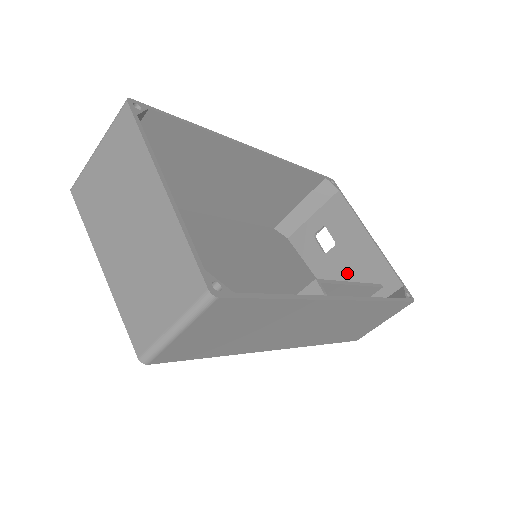
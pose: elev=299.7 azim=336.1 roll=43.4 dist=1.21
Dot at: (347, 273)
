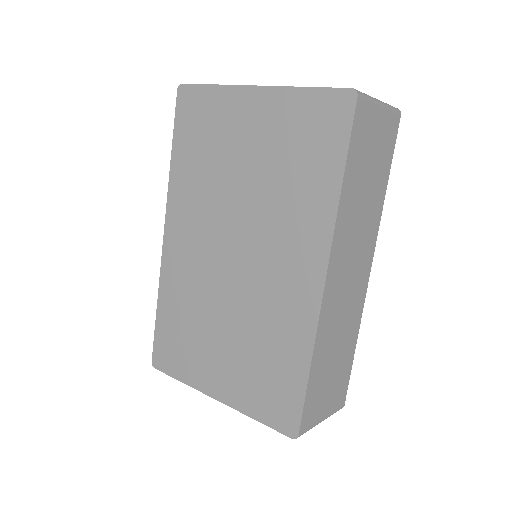
Dot at: occluded
